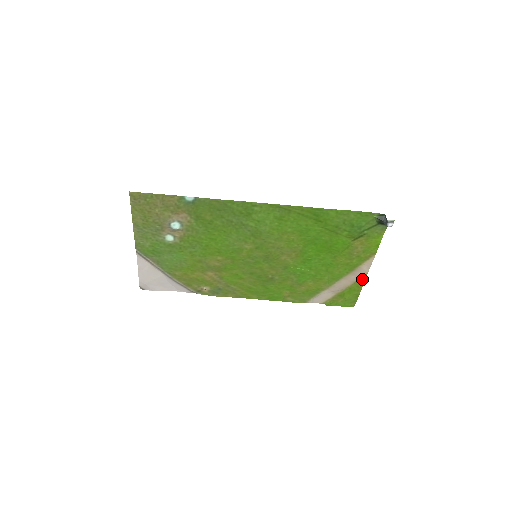
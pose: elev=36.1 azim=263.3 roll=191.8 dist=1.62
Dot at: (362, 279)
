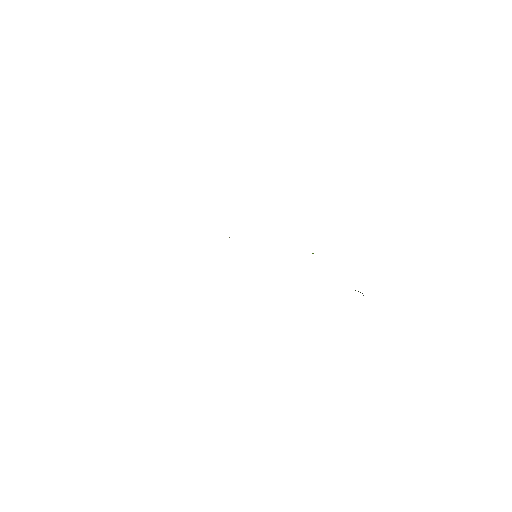
Dot at: occluded
